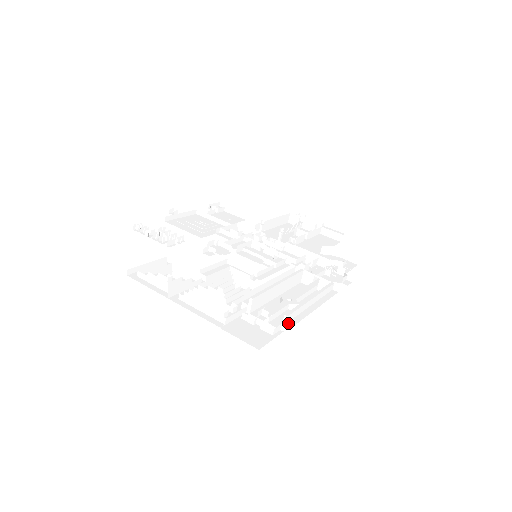
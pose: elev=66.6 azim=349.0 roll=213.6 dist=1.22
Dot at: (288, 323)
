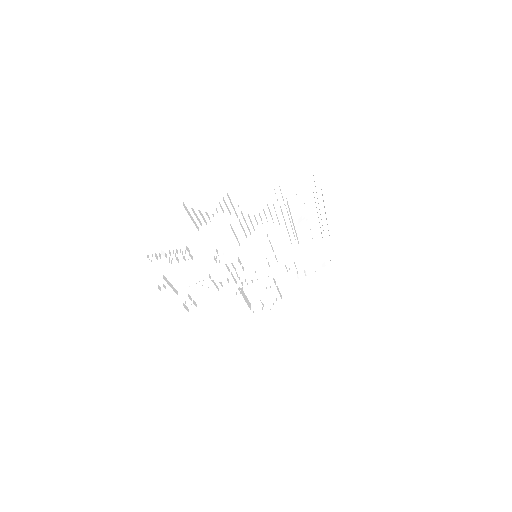
Dot at: occluded
